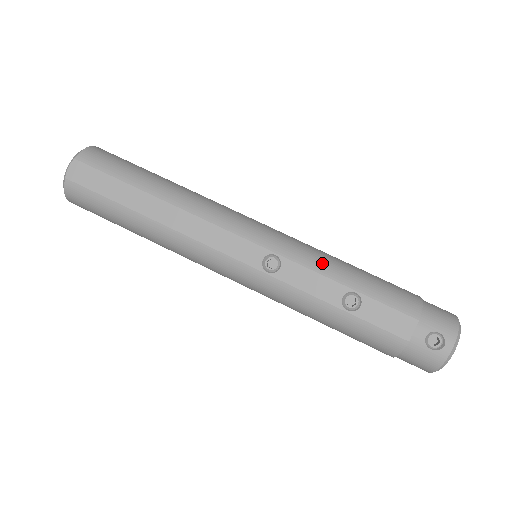
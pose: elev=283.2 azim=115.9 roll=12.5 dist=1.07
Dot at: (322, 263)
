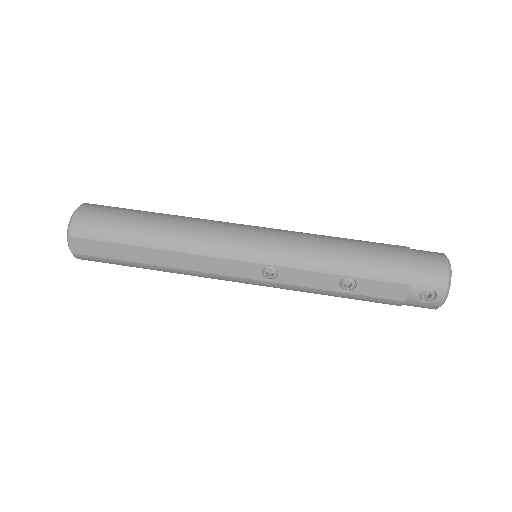
Dot at: (313, 260)
